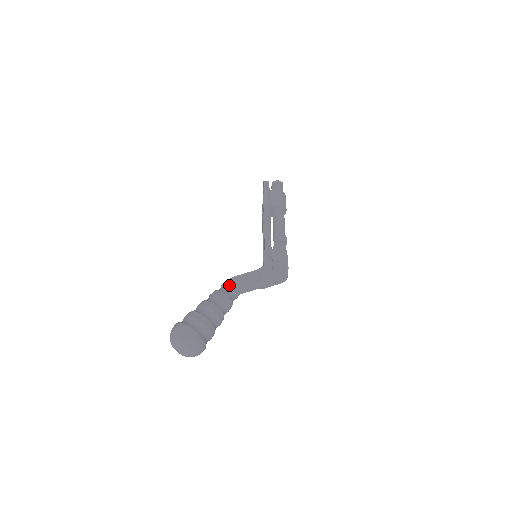
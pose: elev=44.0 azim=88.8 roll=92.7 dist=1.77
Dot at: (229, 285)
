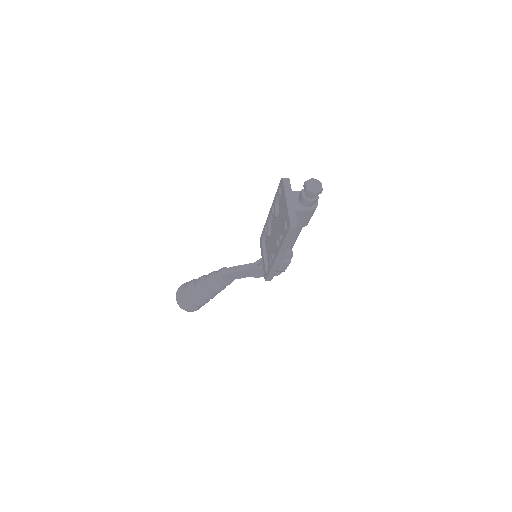
Dot at: (225, 285)
